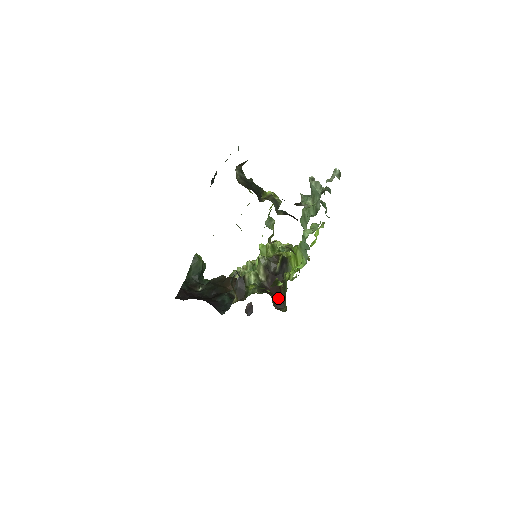
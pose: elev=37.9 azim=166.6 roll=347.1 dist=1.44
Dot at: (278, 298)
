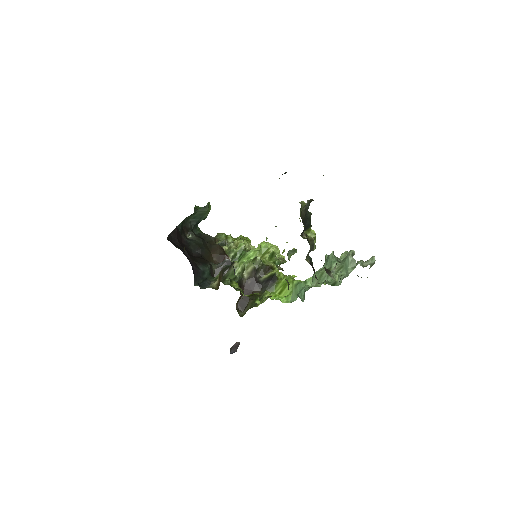
Dot at: (244, 301)
